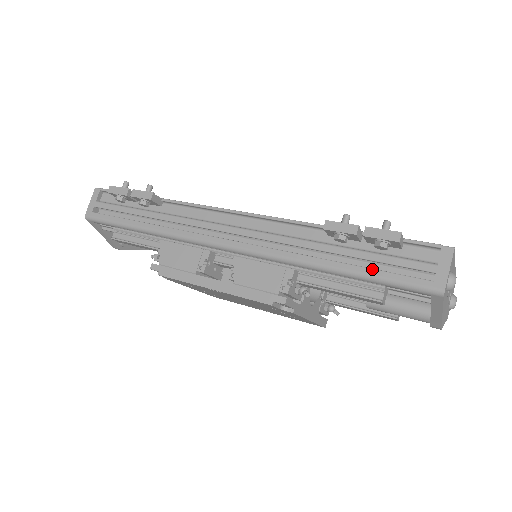
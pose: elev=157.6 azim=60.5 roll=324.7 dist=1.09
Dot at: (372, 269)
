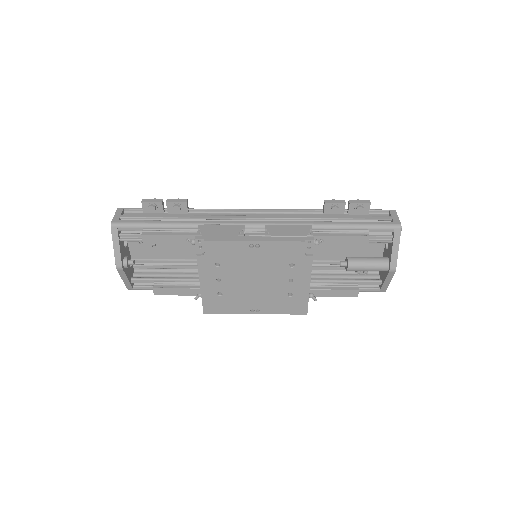
Dot at: (358, 222)
